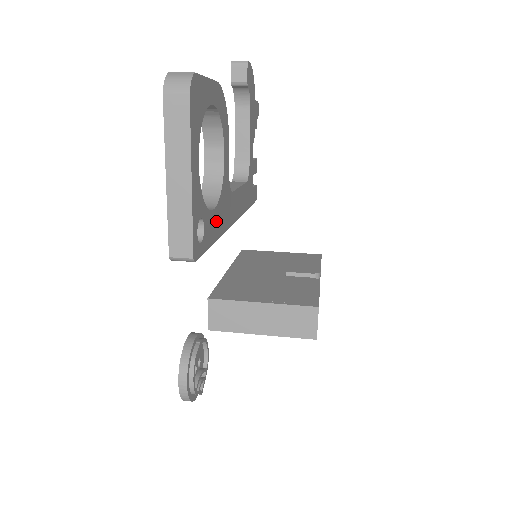
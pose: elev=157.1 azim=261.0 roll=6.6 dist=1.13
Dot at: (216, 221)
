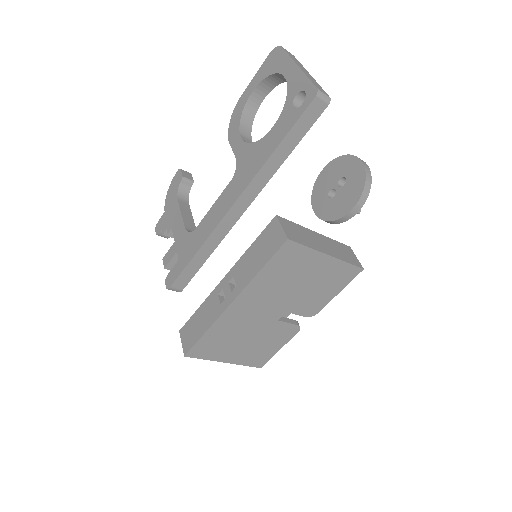
Dot at: occluded
